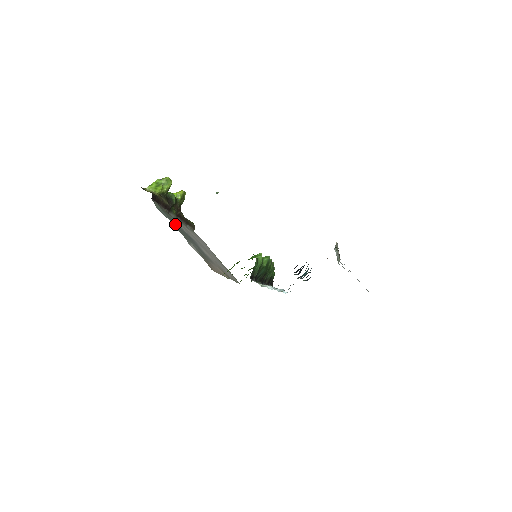
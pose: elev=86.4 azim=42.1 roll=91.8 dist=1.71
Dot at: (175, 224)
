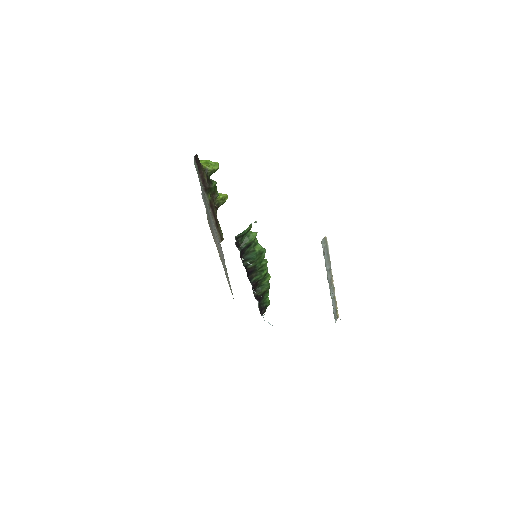
Dot at: occluded
